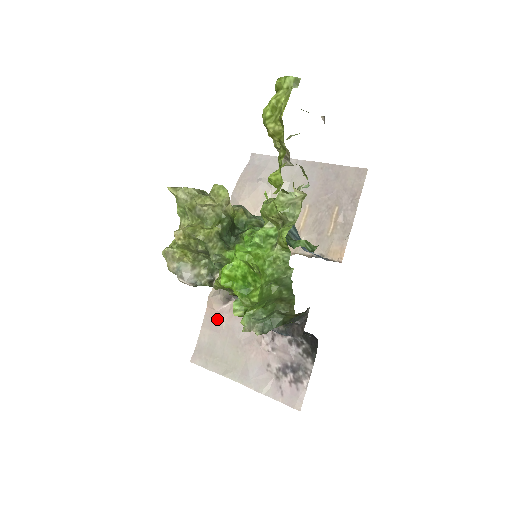
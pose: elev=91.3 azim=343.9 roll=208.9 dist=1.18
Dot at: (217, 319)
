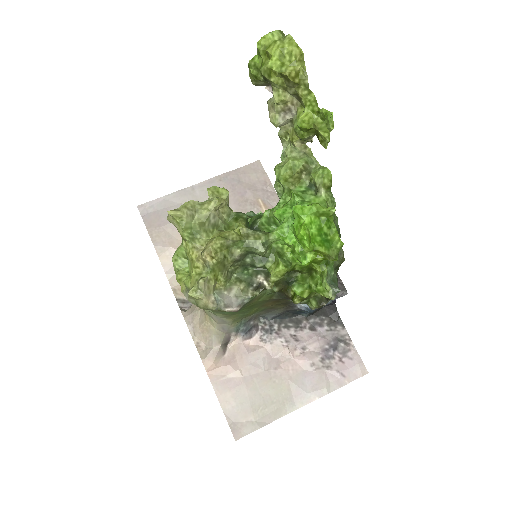
Dot at: (228, 373)
